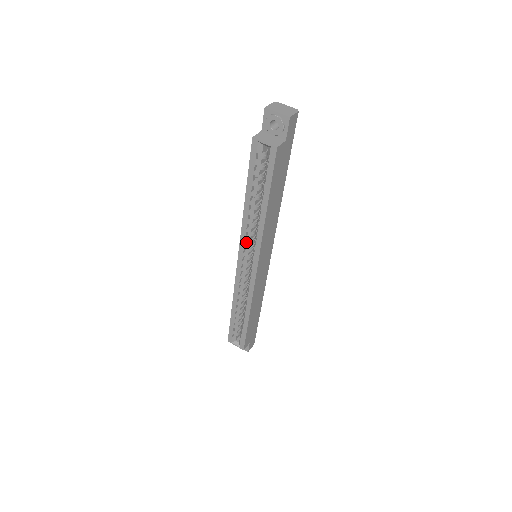
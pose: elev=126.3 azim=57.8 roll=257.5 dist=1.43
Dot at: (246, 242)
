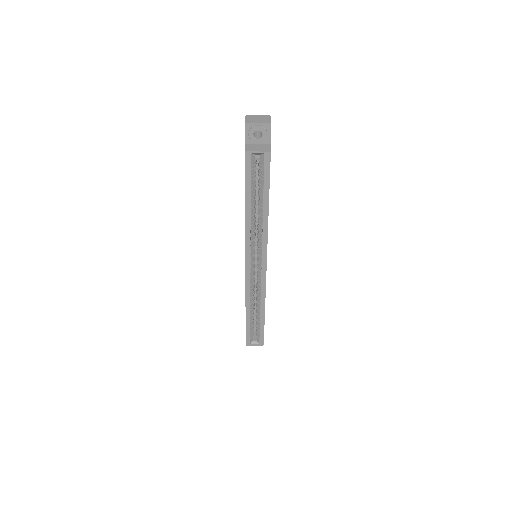
Dot at: (251, 246)
